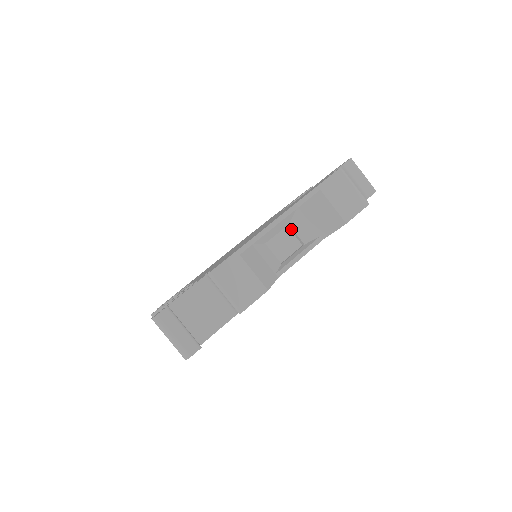
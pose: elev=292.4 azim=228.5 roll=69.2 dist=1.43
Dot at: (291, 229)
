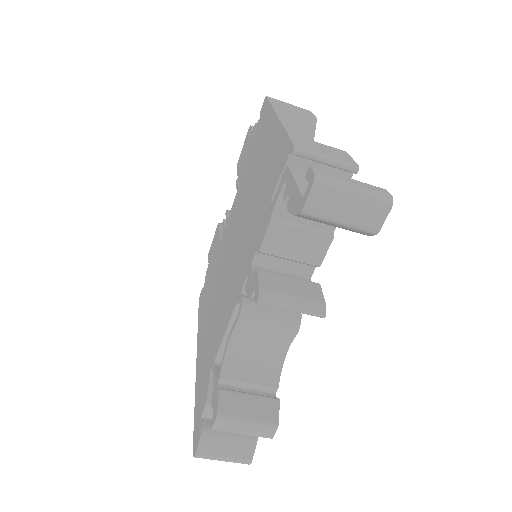
Dot at: occluded
